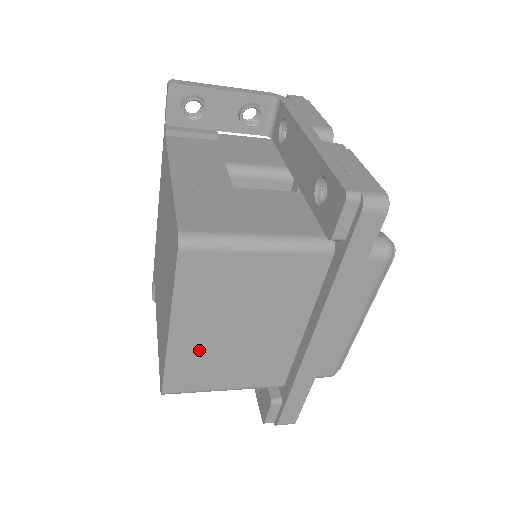
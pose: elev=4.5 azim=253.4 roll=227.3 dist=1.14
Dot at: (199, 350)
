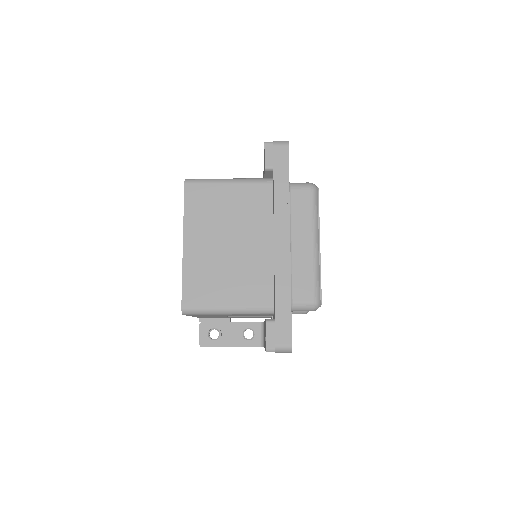
Dot at: (204, 262)
